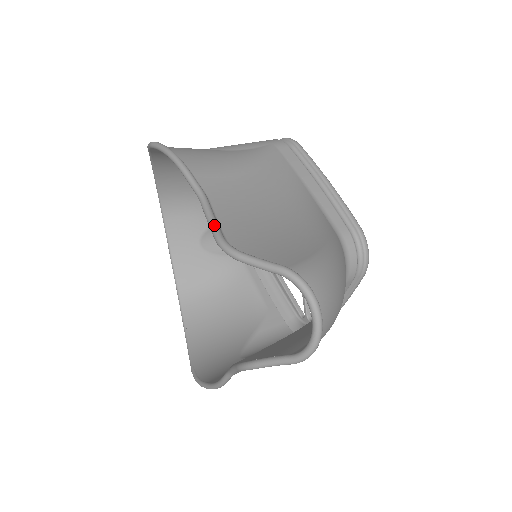
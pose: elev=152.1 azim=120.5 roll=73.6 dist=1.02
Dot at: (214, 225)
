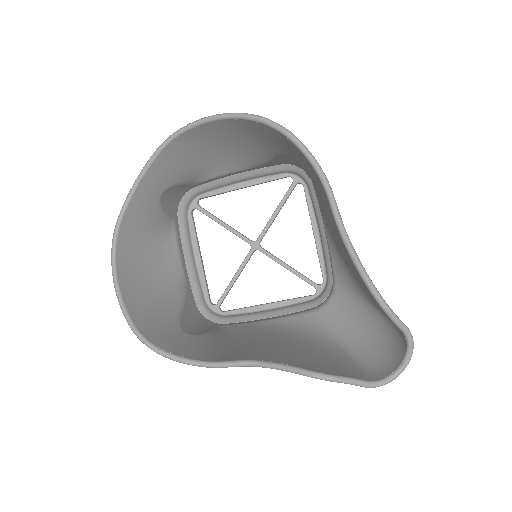
Dot at: occluded
